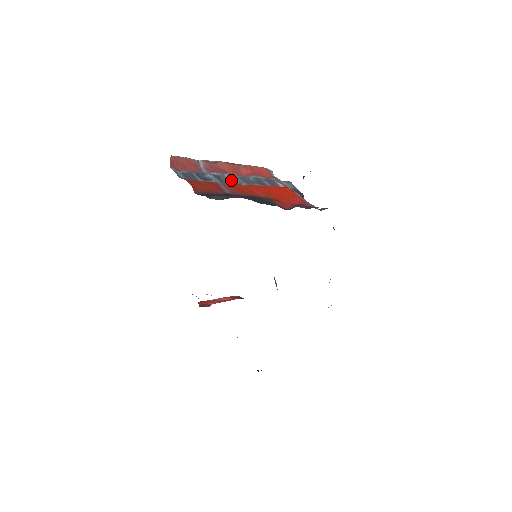
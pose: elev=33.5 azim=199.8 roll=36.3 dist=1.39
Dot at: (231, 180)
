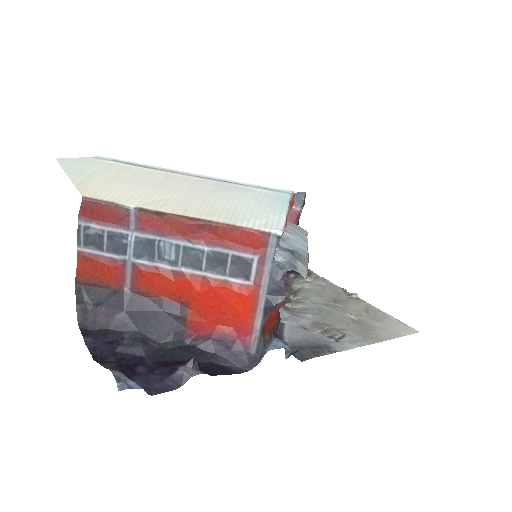
Dot at: (160, 256)
